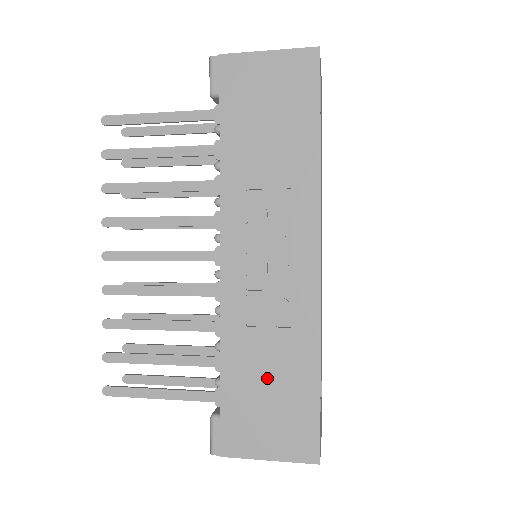
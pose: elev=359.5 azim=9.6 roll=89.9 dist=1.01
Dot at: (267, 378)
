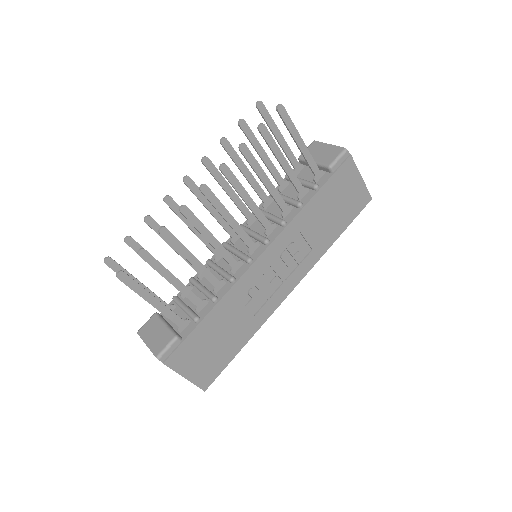
Dot at: (223, 334)
